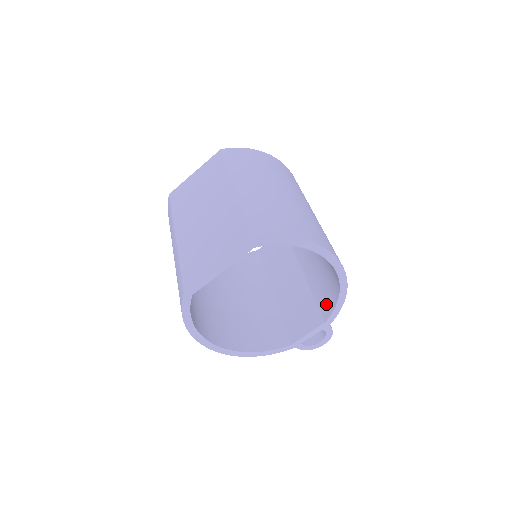
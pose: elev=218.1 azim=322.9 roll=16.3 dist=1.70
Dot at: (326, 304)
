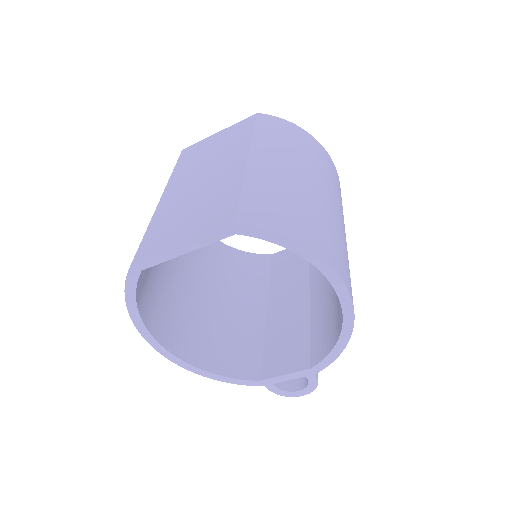
Dot at: (320, 346)
